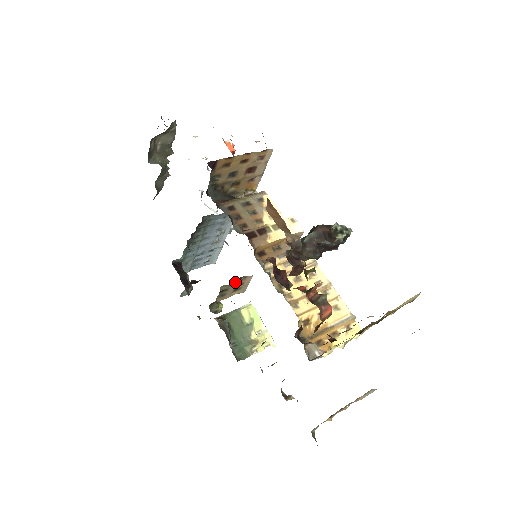
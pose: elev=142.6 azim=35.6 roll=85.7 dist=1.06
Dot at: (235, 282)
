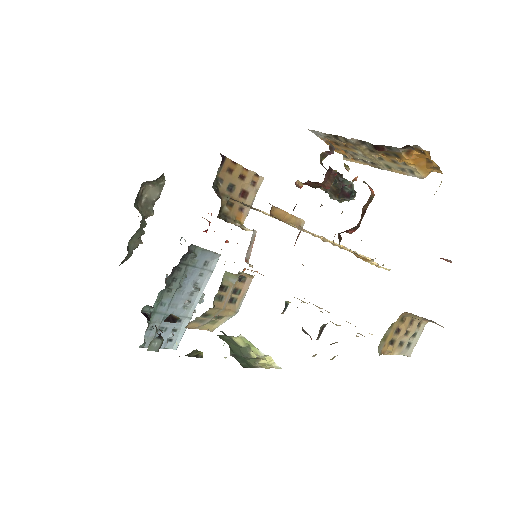
Dot at: (236, 279)
